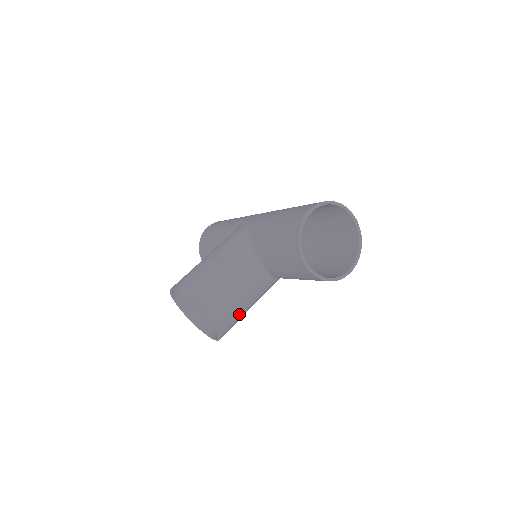
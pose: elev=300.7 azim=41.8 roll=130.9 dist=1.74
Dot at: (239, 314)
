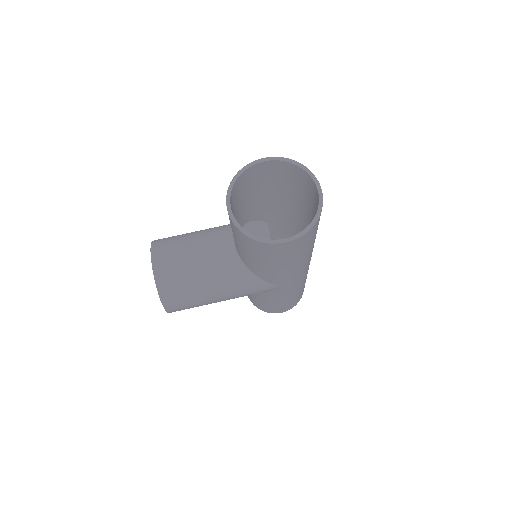
Dot at: (190, 284)
